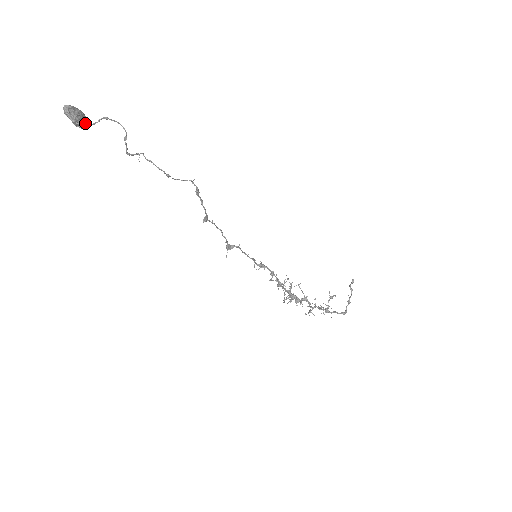
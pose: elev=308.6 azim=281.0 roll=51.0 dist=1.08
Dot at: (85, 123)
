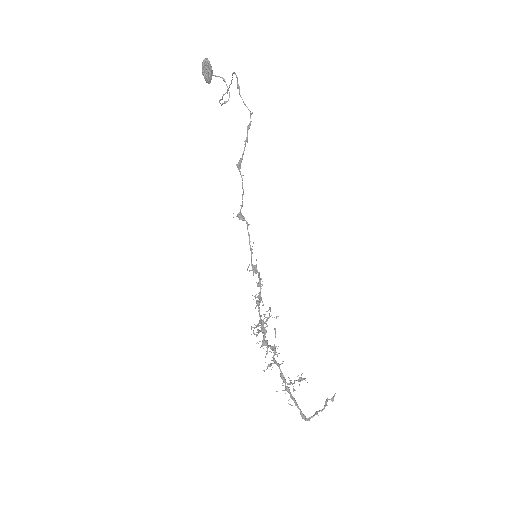
Dot at: (209, 76)
